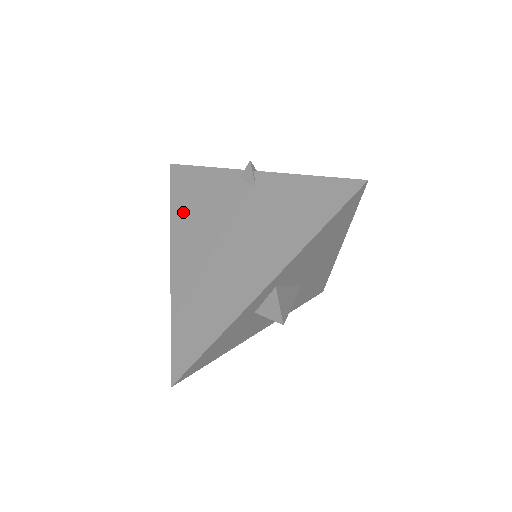
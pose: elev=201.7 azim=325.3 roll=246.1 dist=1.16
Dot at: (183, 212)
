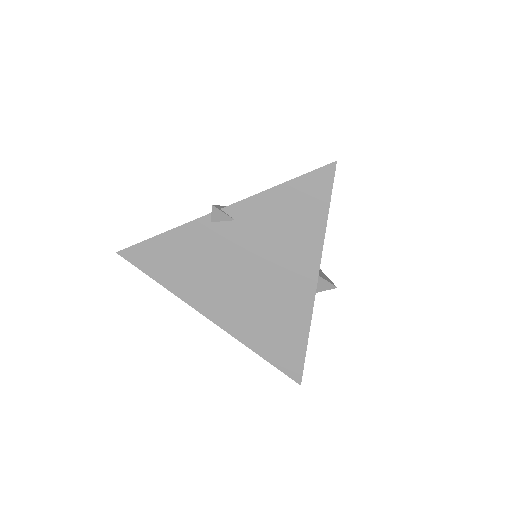
Dot at: (180, 280)
